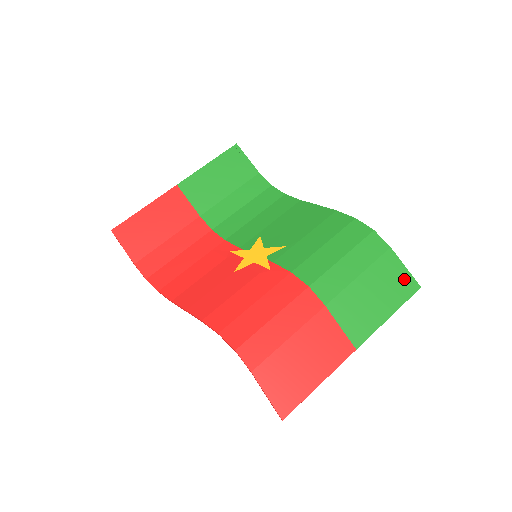
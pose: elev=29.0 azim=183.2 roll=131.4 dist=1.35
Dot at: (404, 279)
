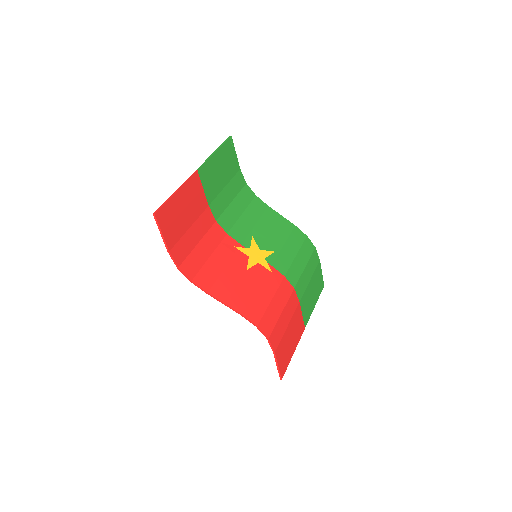
Dot at: (321, 281)
